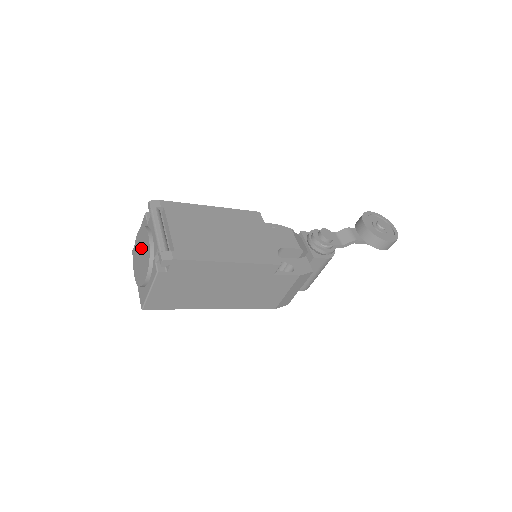
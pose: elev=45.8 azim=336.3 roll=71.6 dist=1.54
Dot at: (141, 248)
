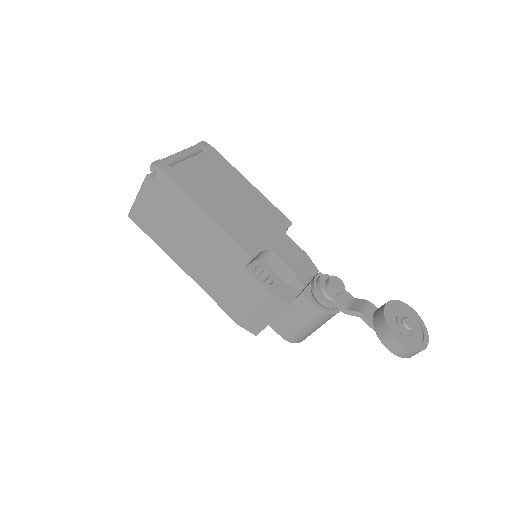
Dot at: occluded
